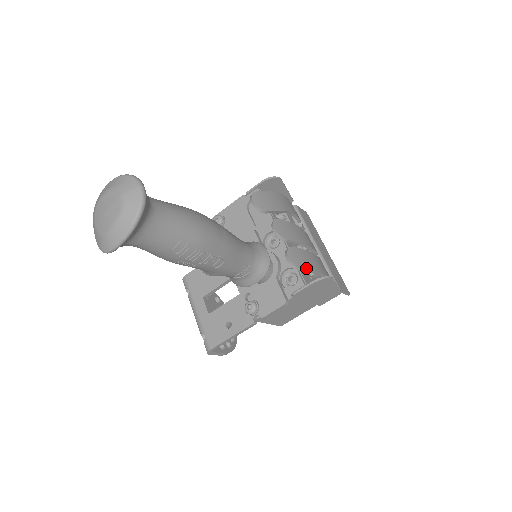
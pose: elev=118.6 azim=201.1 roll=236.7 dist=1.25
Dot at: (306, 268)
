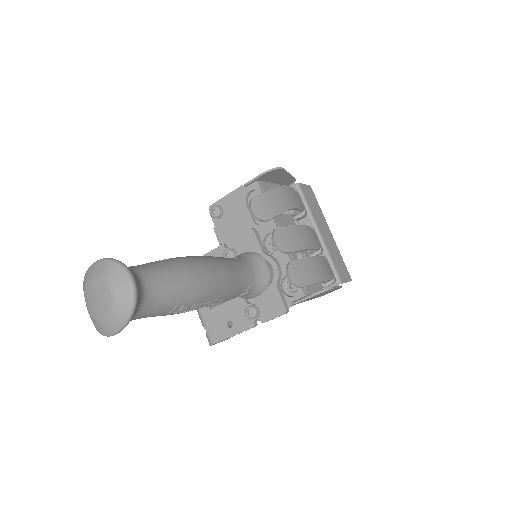
Dot at: (307, 283)
